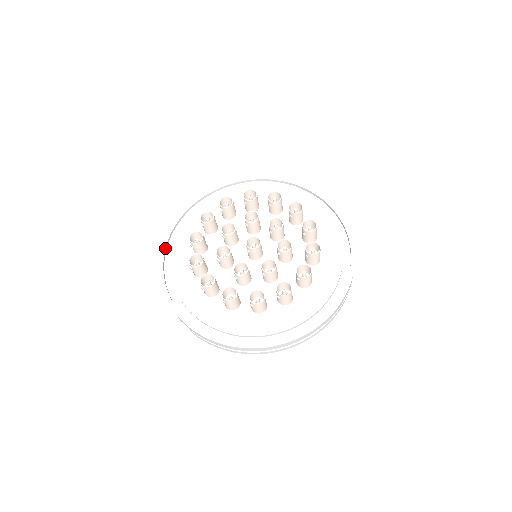
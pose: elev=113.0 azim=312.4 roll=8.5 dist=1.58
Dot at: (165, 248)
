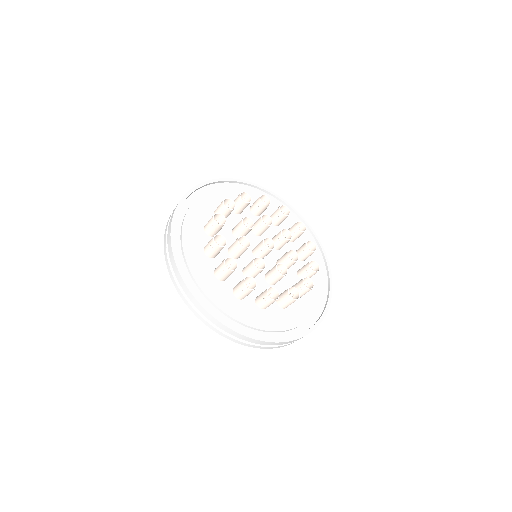
Dot at: (176, 217)
